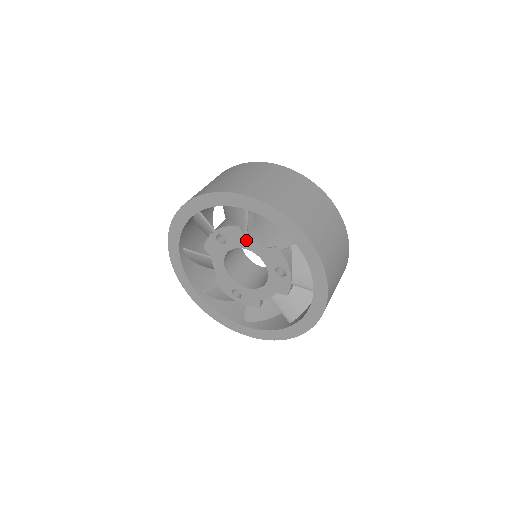
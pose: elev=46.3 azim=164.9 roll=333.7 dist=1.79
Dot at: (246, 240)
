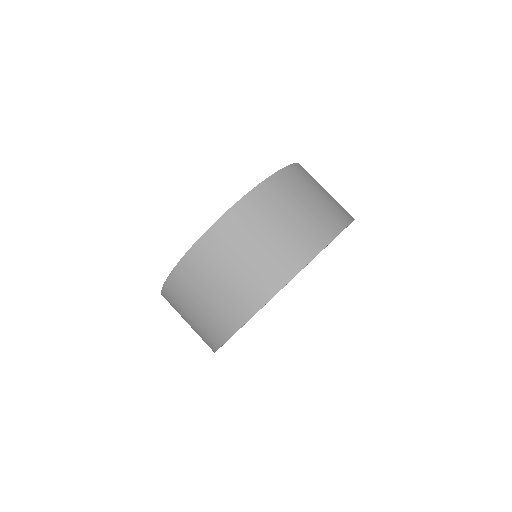
Dot at: occluded
